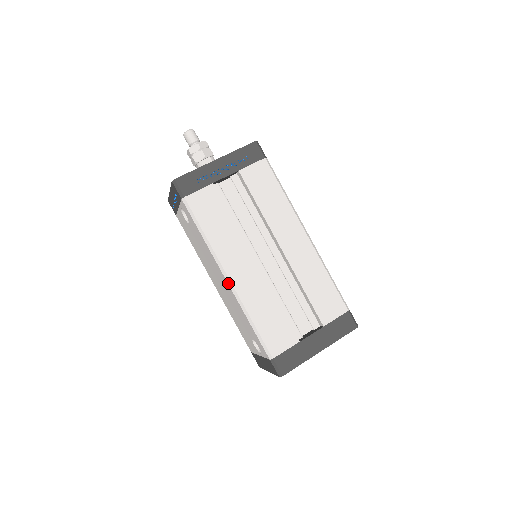
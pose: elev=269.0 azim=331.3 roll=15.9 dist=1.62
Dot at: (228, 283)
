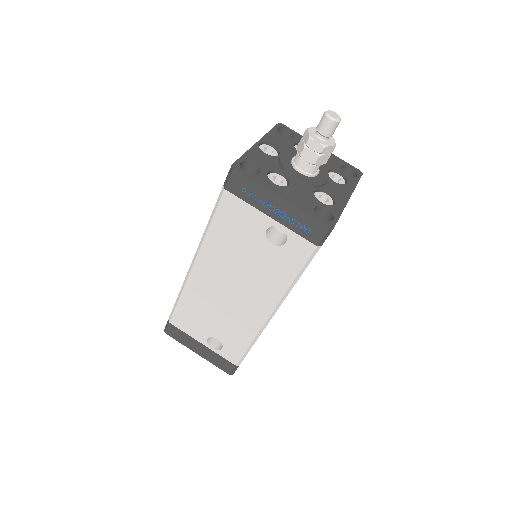
Dot at: (269, 318)
